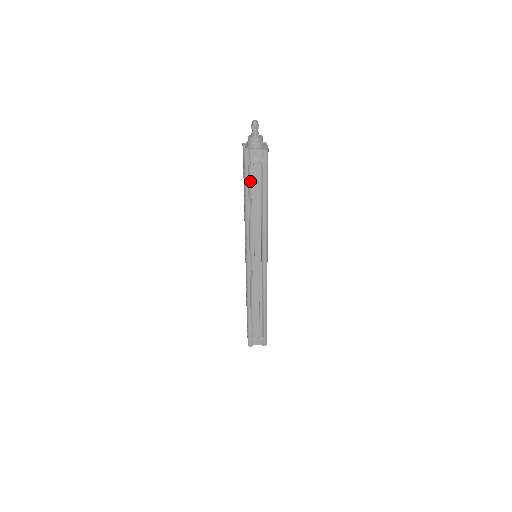
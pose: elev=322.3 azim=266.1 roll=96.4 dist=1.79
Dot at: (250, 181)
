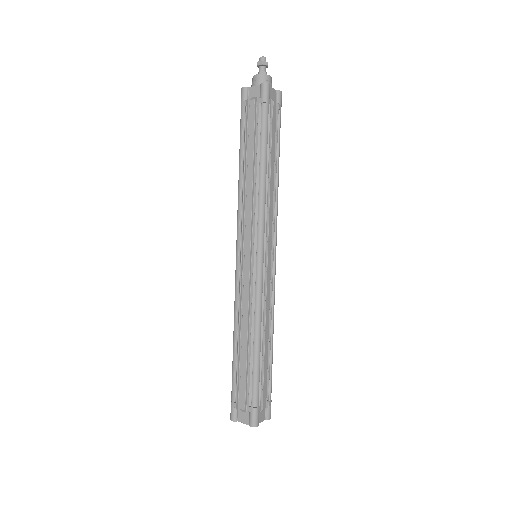
Dot at: (269, 128)
